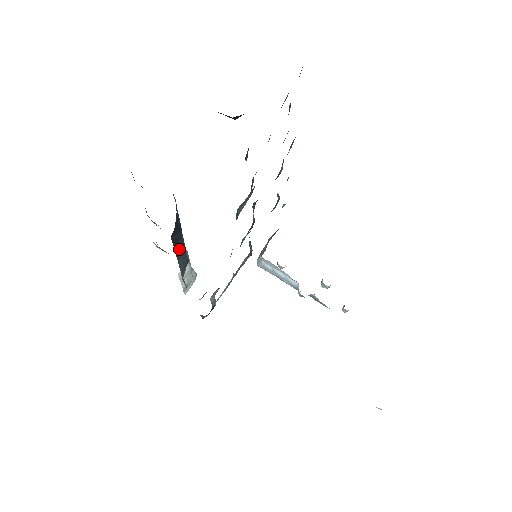
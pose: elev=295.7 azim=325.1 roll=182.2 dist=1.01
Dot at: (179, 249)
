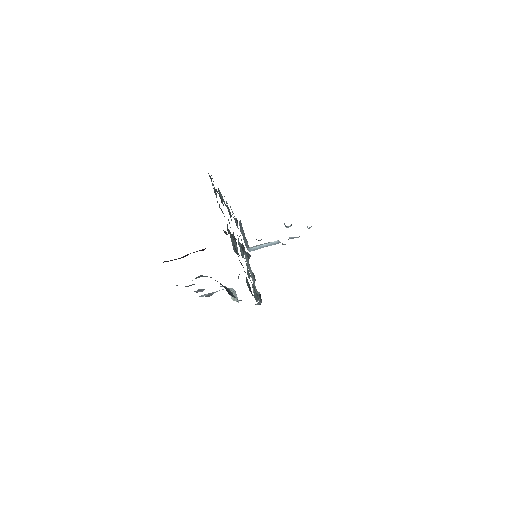
Dot at: occluded
